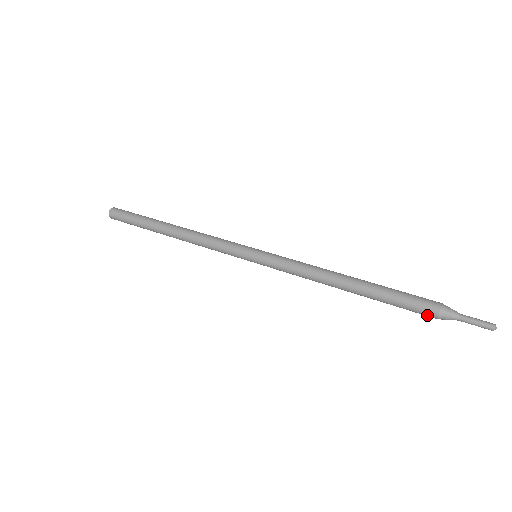
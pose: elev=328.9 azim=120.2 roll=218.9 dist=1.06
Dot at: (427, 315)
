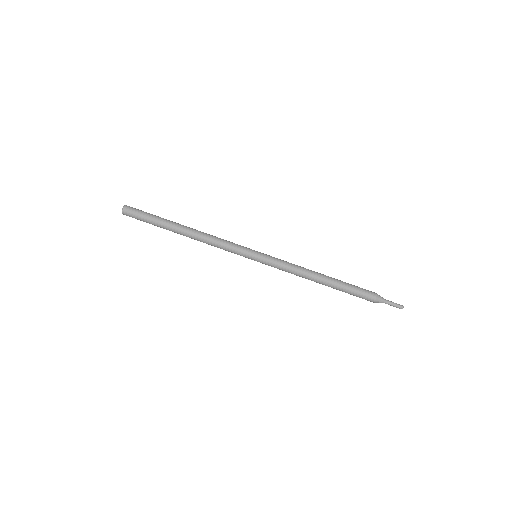
Dot at: occluded
